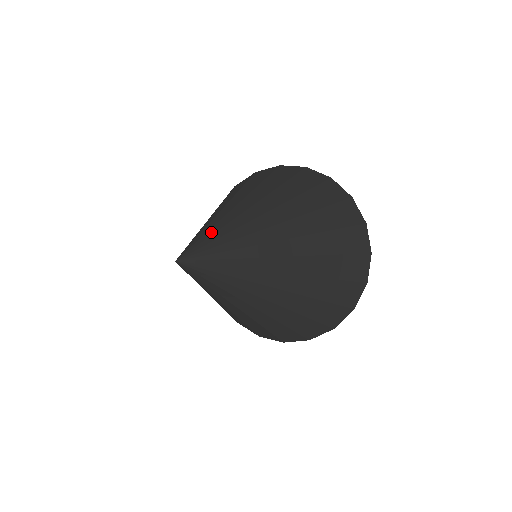
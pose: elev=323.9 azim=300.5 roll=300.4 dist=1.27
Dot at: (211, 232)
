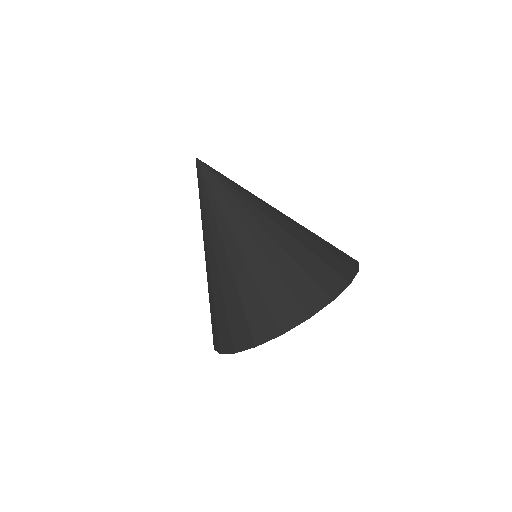
Dot at: occluded
